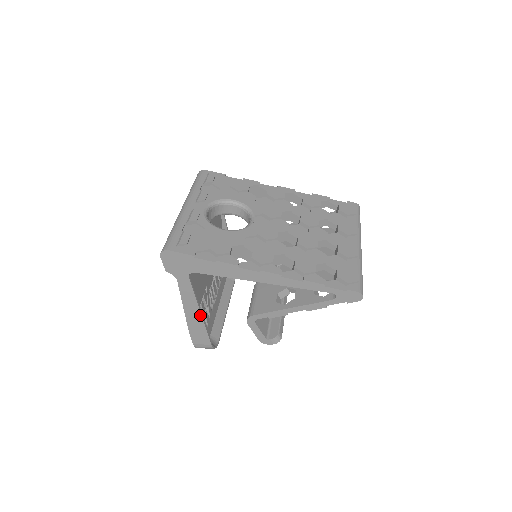
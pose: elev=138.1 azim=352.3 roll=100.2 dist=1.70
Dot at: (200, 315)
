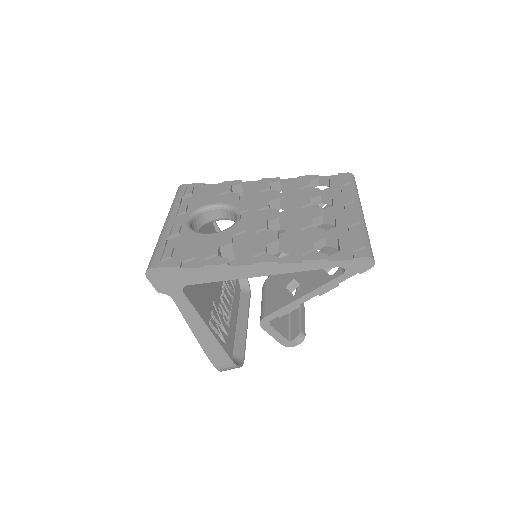
Dot at: (210, 332)
